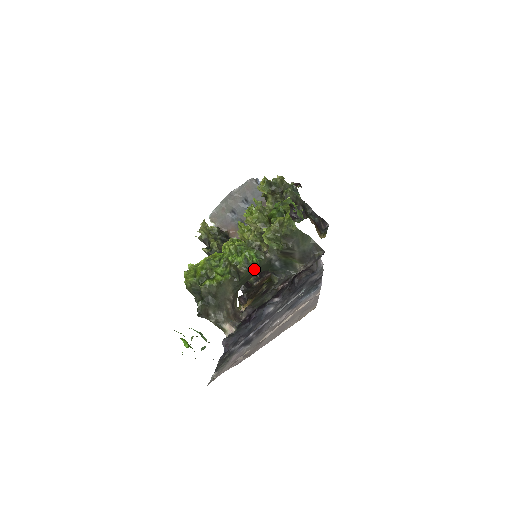
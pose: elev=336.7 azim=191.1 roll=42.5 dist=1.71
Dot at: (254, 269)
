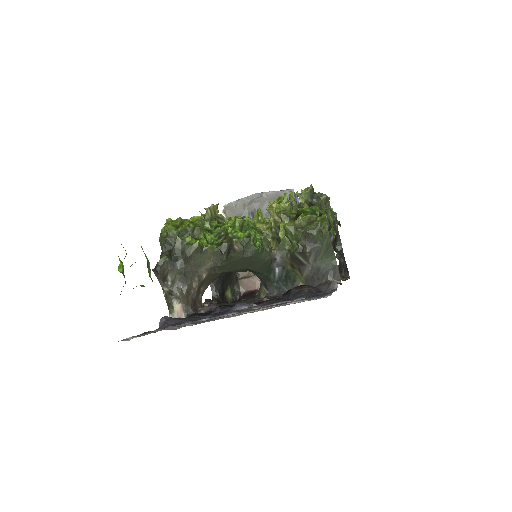
Dot at: (250, 255)
